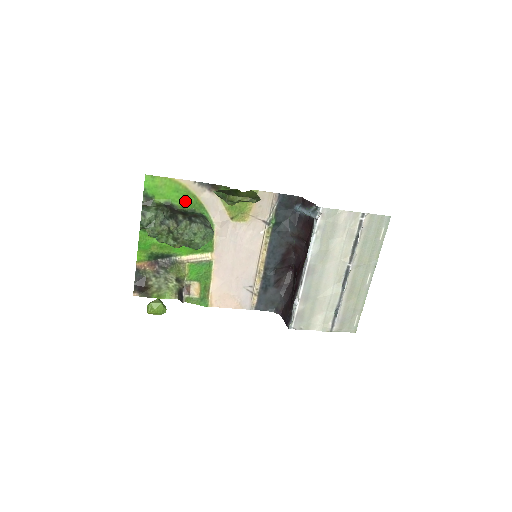
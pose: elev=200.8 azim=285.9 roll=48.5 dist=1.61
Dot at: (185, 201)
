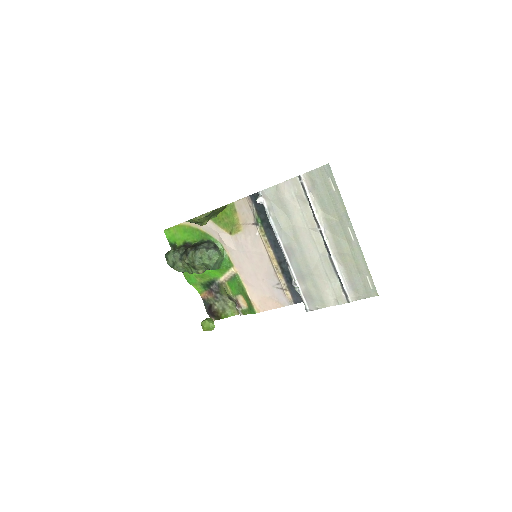
Dot at: (194, 236)
